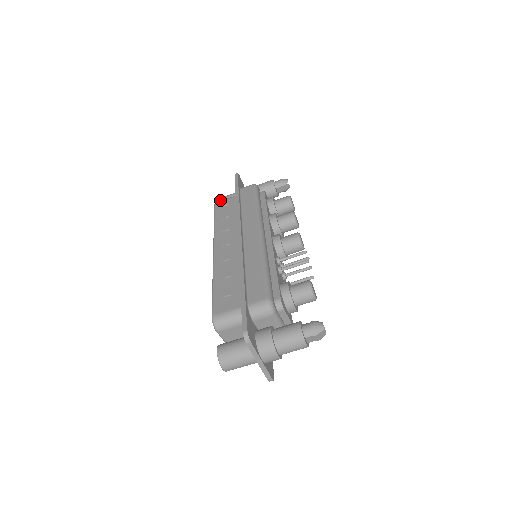
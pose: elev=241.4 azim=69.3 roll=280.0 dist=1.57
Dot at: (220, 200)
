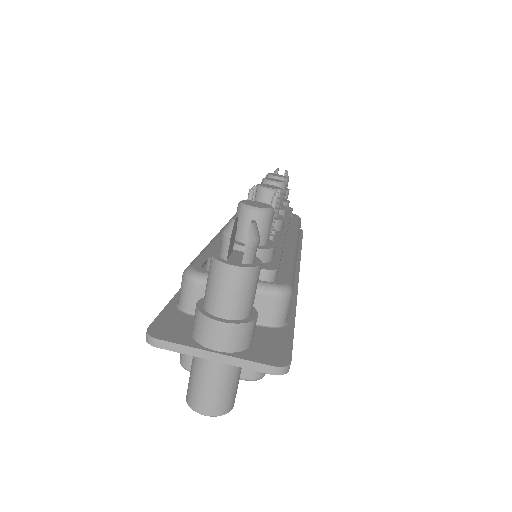
Dot at: occluded
